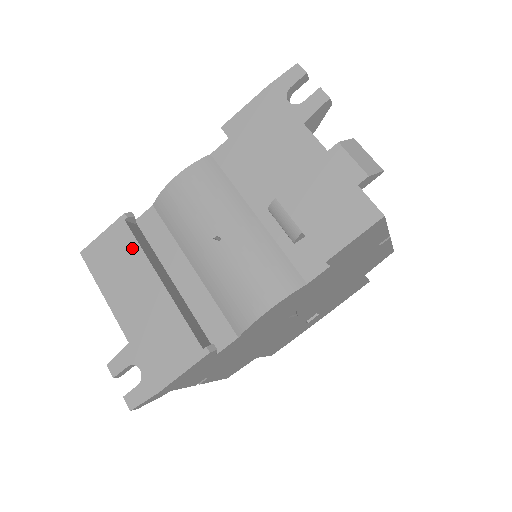
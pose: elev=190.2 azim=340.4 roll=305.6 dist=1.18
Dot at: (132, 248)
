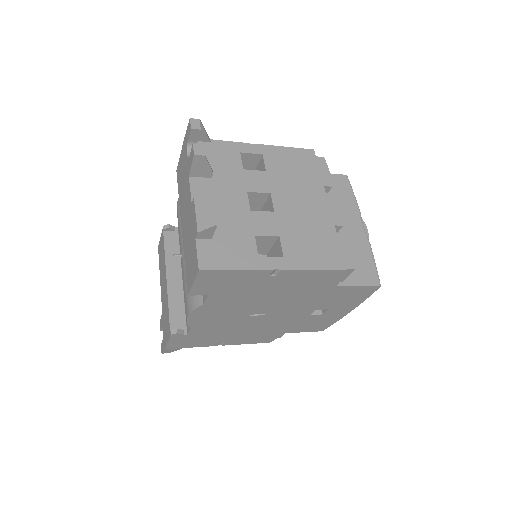
Dot at: (163, 251)
